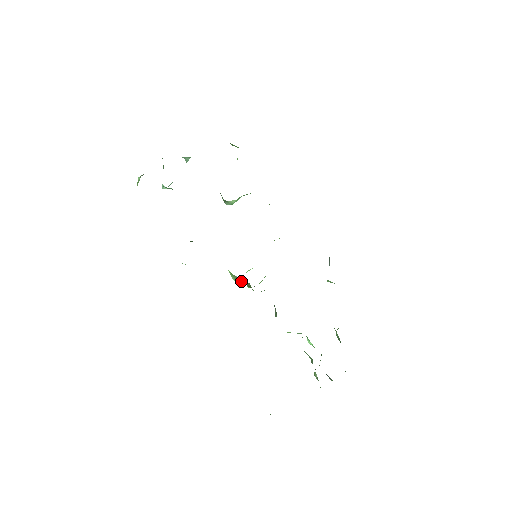
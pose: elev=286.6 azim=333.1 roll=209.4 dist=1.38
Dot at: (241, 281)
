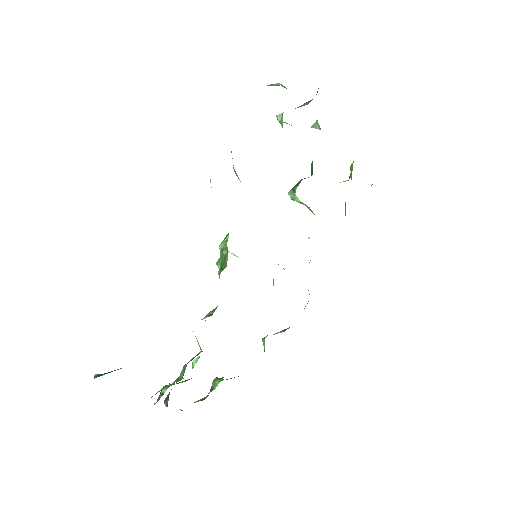
Dot at: (223, 255)
